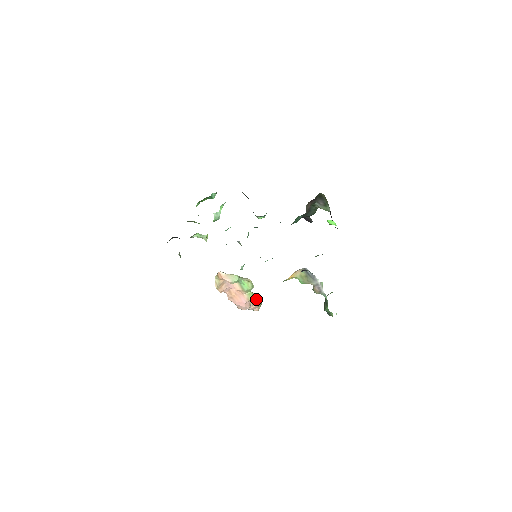
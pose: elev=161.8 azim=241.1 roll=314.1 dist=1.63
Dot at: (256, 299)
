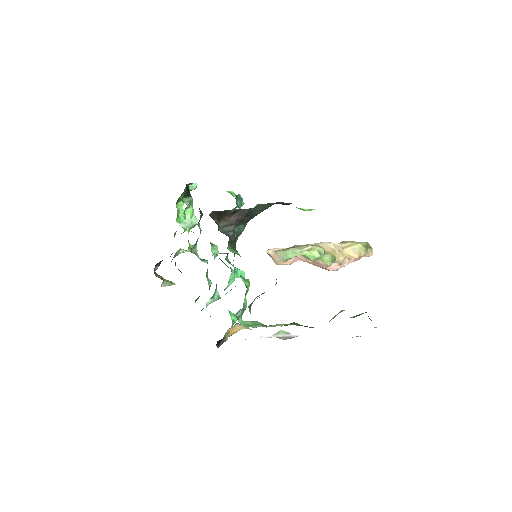
Dot at: (352, 251)
